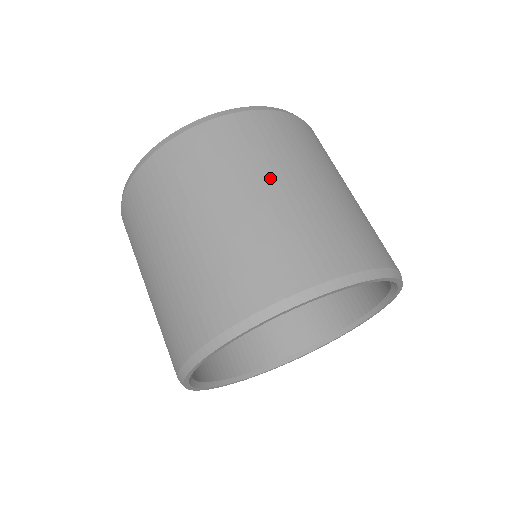
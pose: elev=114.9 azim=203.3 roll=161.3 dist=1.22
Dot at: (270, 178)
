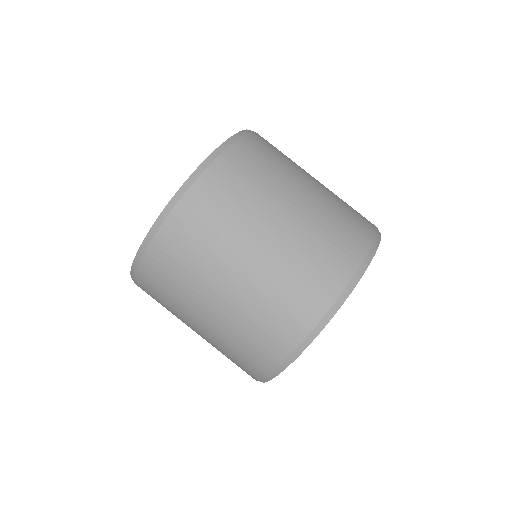
Dot at: (230, 265)
